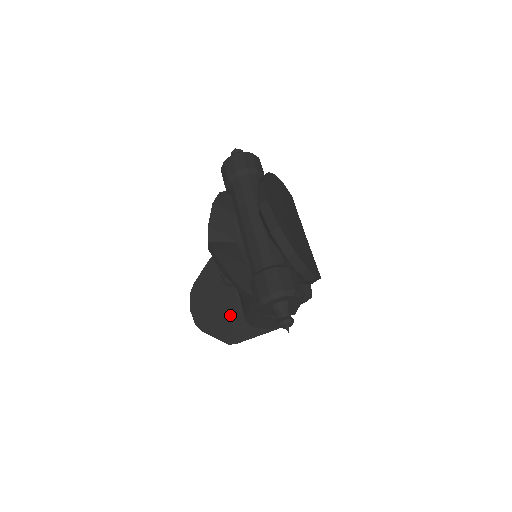
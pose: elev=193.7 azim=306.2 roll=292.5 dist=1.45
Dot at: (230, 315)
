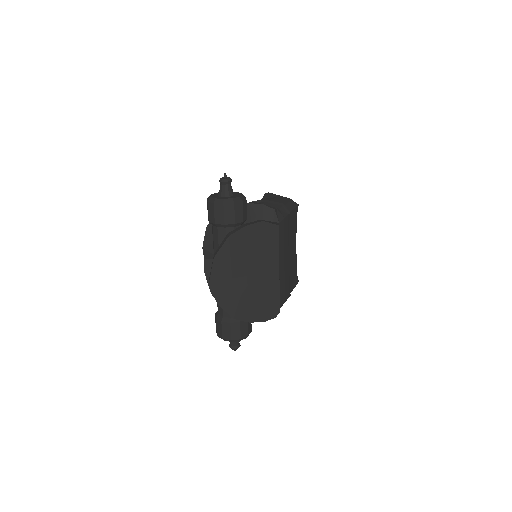
Dot at: occluded
